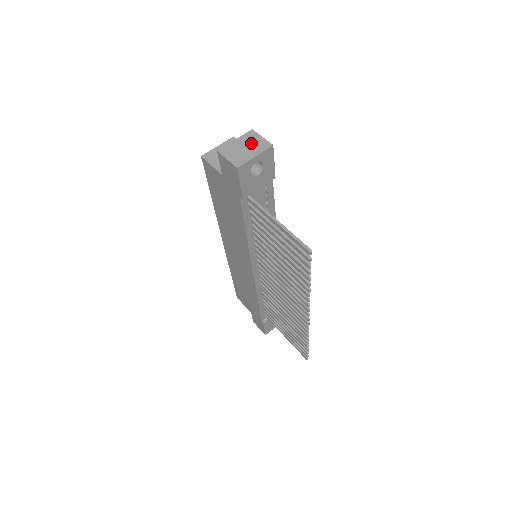
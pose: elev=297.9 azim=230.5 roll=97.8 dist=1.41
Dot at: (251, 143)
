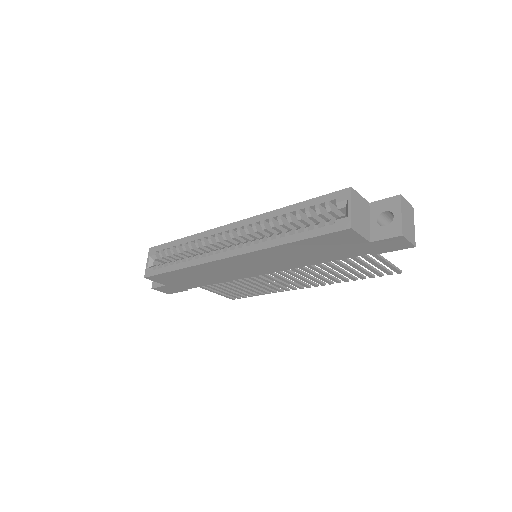
Dot at: (408, 213)
